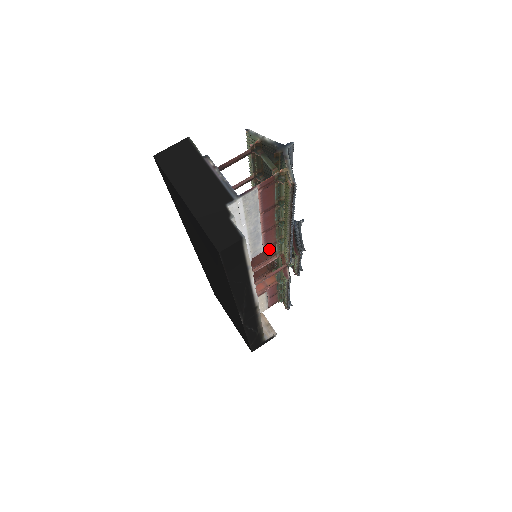
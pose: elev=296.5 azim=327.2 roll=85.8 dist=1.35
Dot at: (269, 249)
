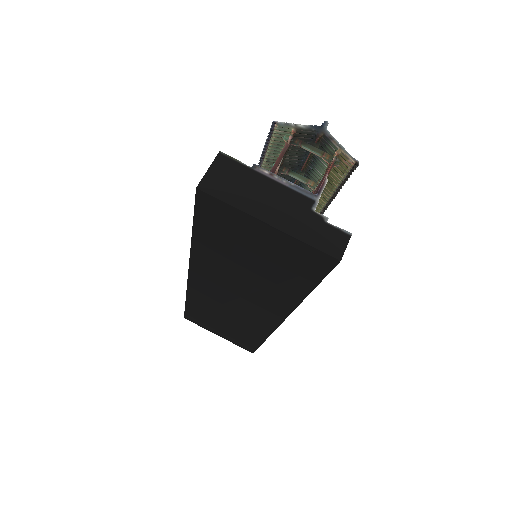
Dot at: occluded
